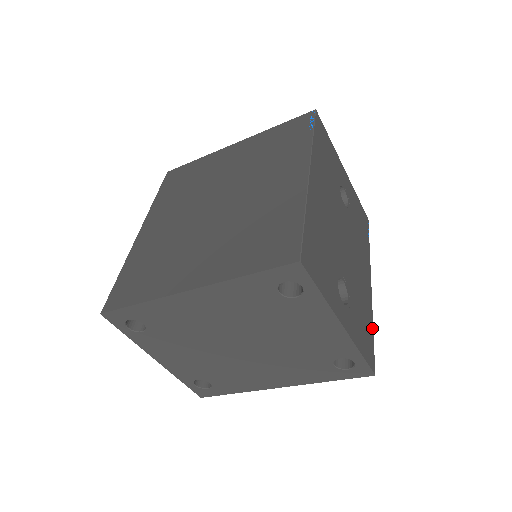
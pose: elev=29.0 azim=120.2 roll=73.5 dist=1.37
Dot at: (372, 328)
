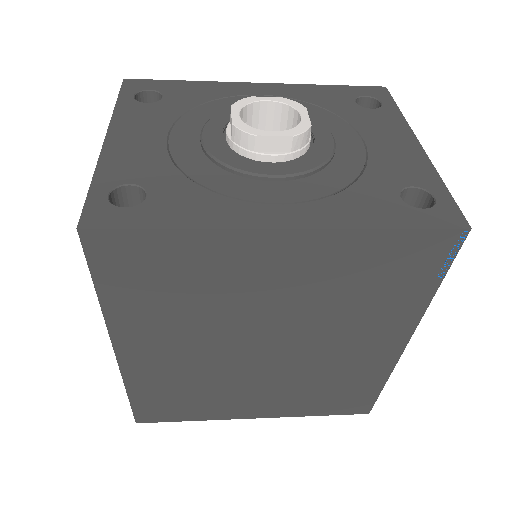
Dot at: occluded
